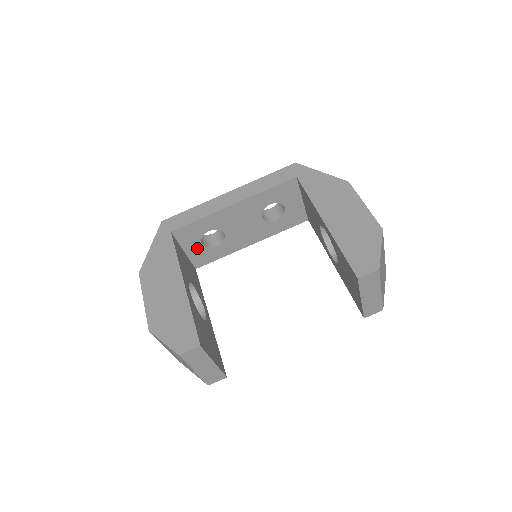
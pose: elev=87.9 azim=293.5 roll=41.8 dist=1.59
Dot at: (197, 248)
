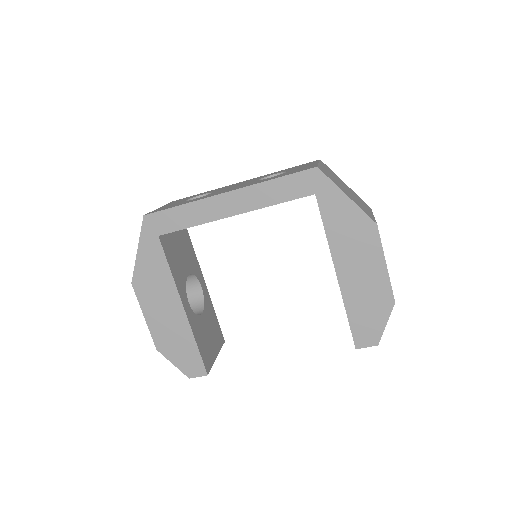
Dot at: occluded
